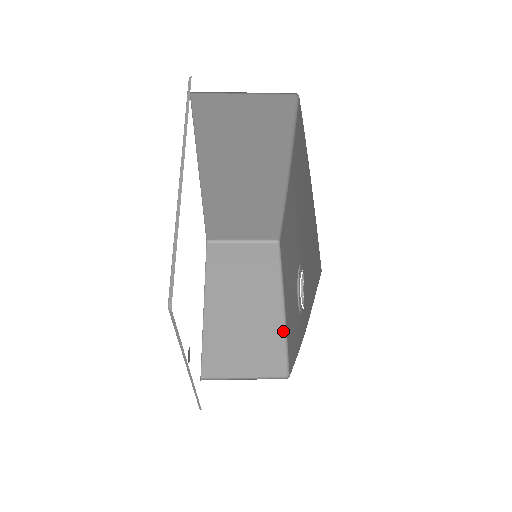
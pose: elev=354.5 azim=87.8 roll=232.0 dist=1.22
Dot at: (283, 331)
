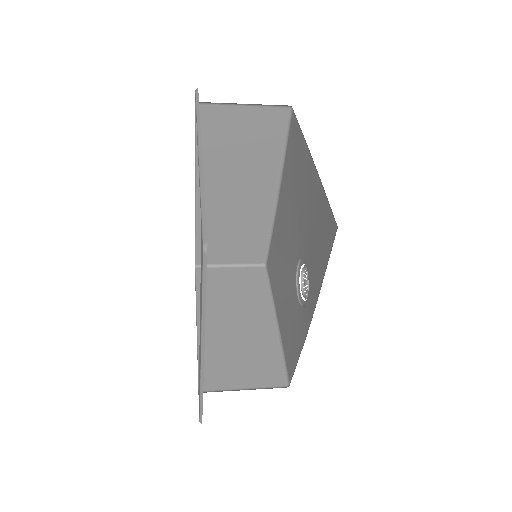
Dot at: (278, 344)
